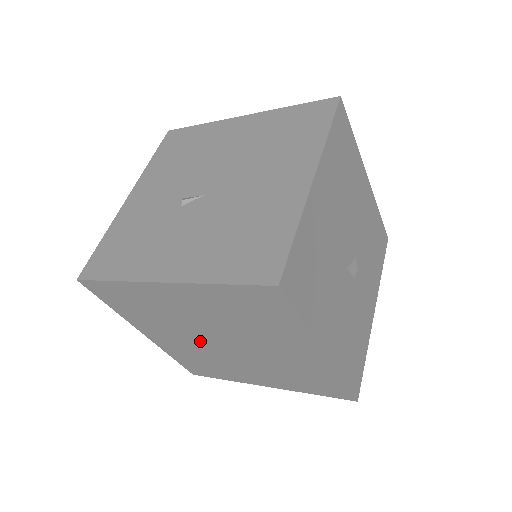
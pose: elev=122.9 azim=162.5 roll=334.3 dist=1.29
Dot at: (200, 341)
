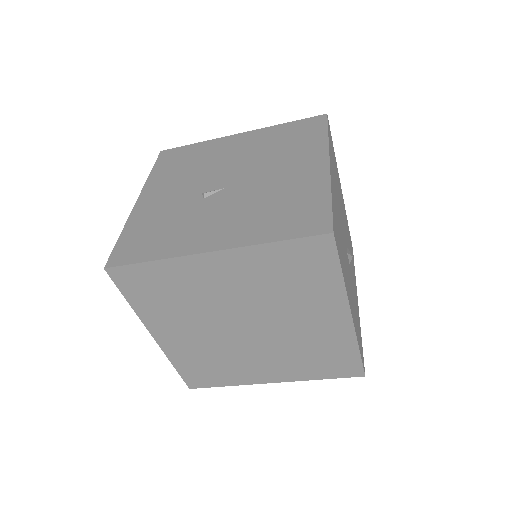
Dot at: (220, 331)
